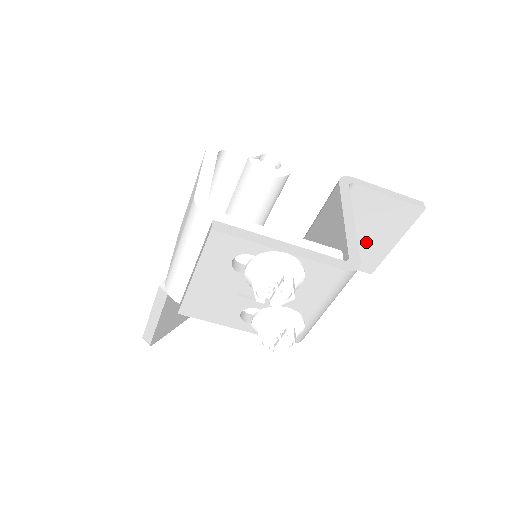
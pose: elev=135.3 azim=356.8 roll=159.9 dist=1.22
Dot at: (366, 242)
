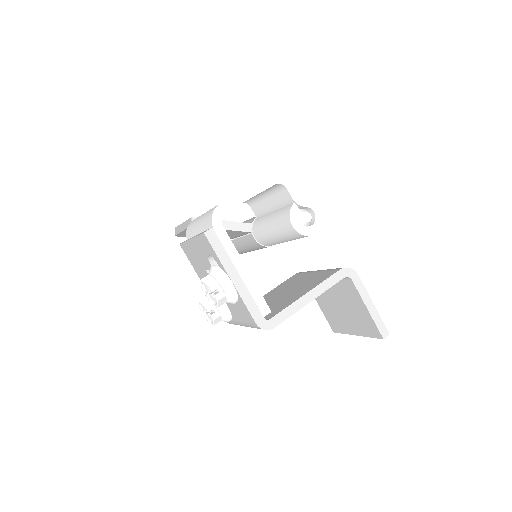
Dot at: (340, 314)
